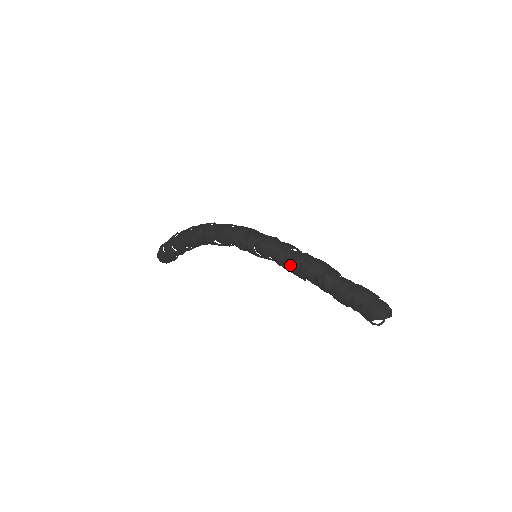
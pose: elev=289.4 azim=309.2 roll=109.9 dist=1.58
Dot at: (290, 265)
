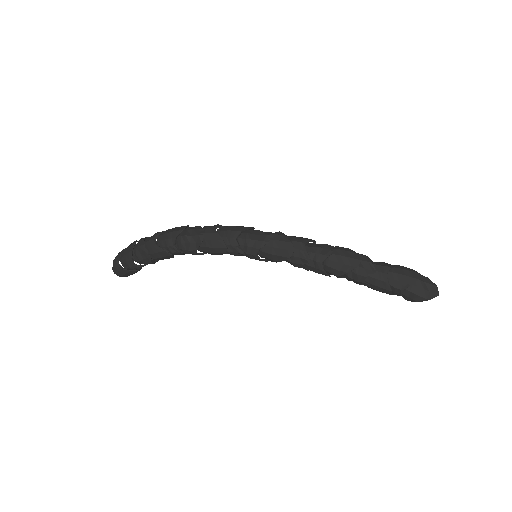
Dot at: (310, 267)
